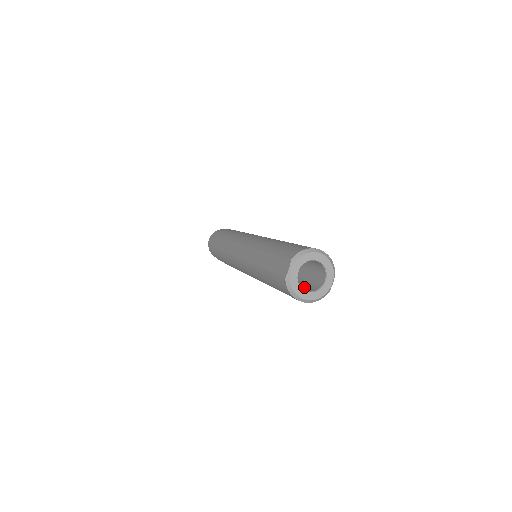
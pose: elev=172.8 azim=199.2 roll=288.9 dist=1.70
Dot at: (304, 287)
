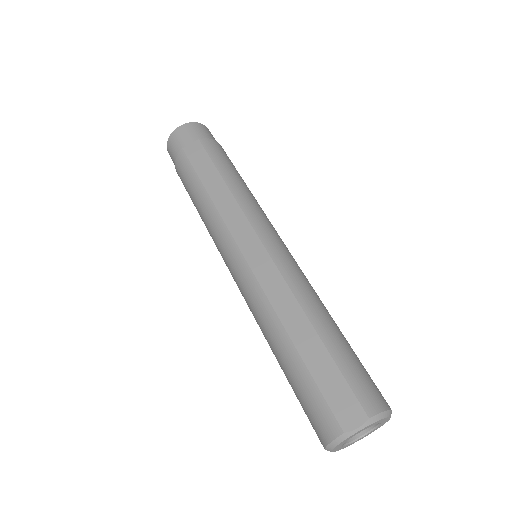
Dot at: occluded
